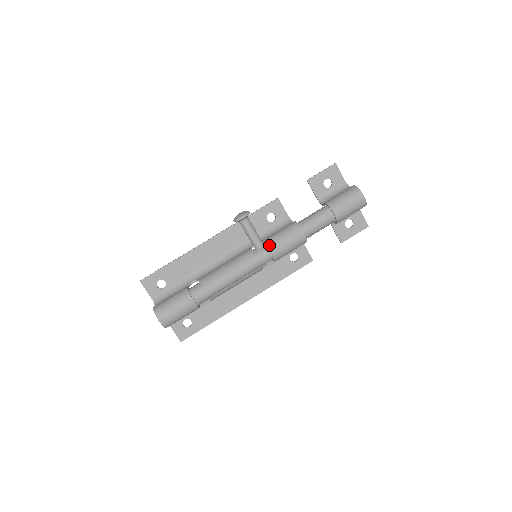
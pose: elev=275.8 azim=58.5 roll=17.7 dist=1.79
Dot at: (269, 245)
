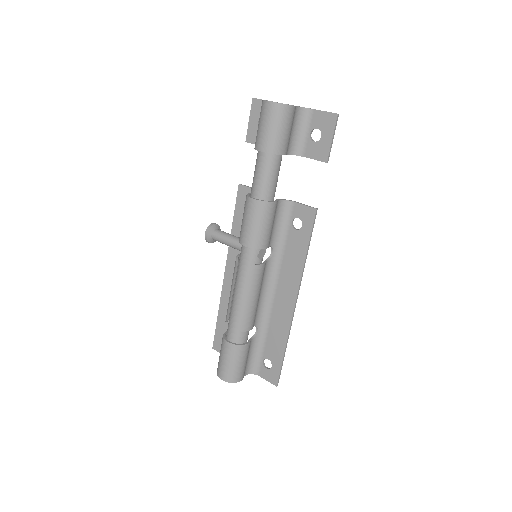
Dot at: (240, 239)
